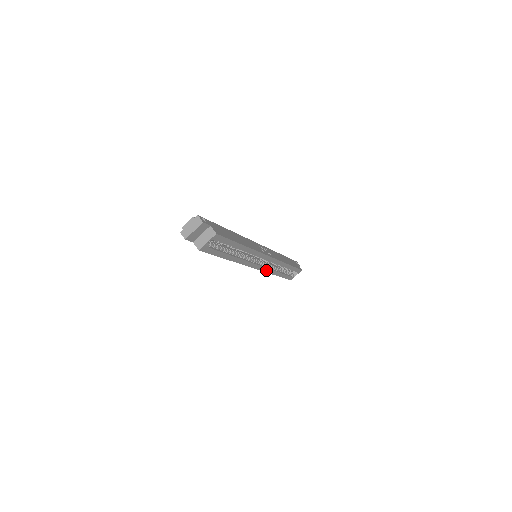
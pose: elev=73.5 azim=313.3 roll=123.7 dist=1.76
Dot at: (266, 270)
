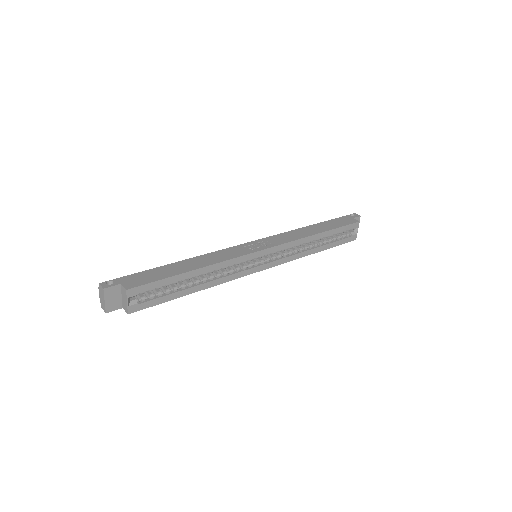
Dot at: (286, 260)
